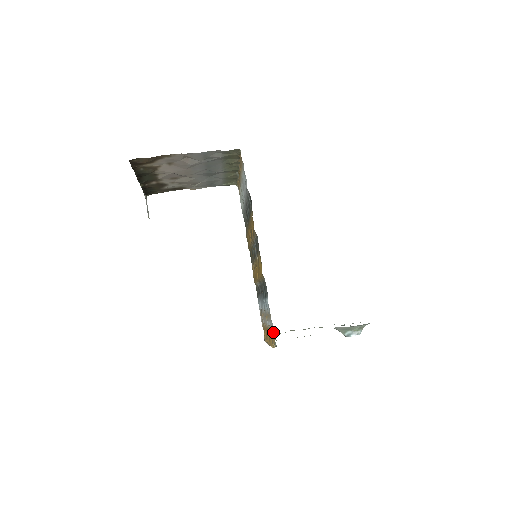
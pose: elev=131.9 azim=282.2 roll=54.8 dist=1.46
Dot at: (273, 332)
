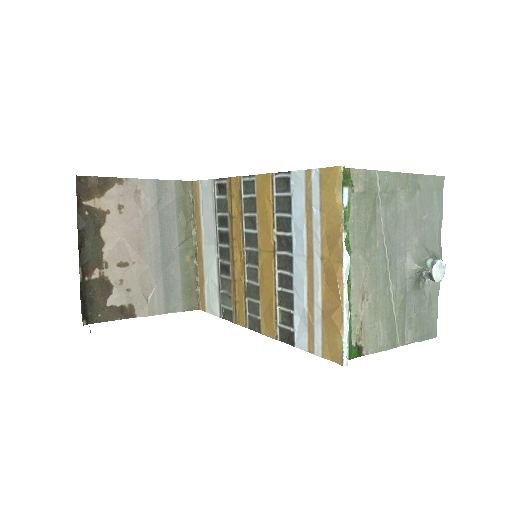
Dot at: (322, 173)
